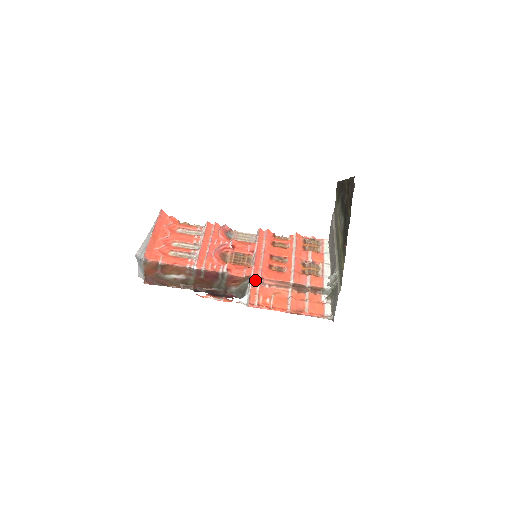
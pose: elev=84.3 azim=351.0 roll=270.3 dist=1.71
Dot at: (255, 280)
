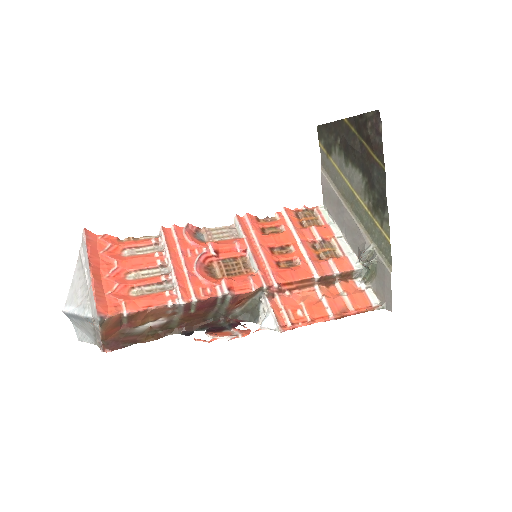
Dot at: (270, 290)
